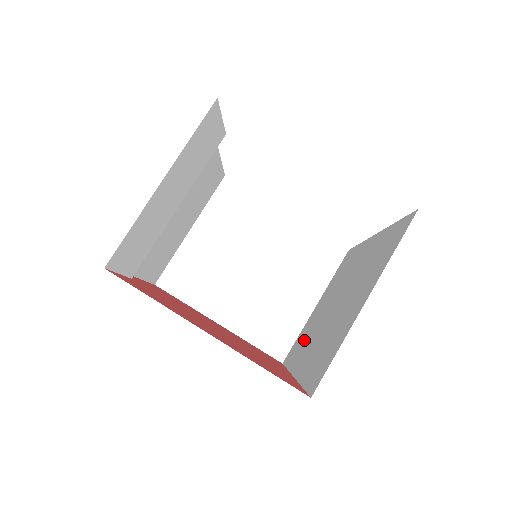
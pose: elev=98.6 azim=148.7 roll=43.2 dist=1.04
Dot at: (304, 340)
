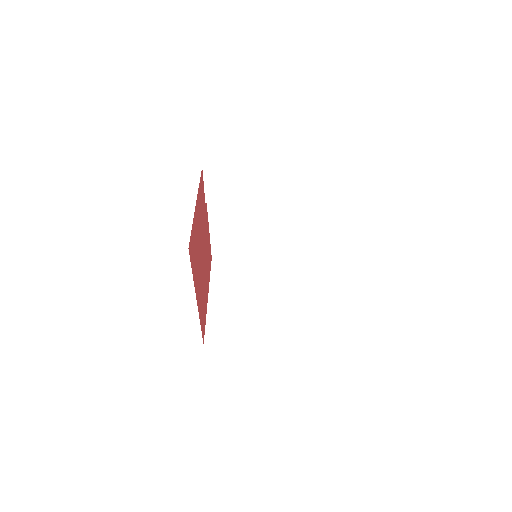
Dot at: occluded
